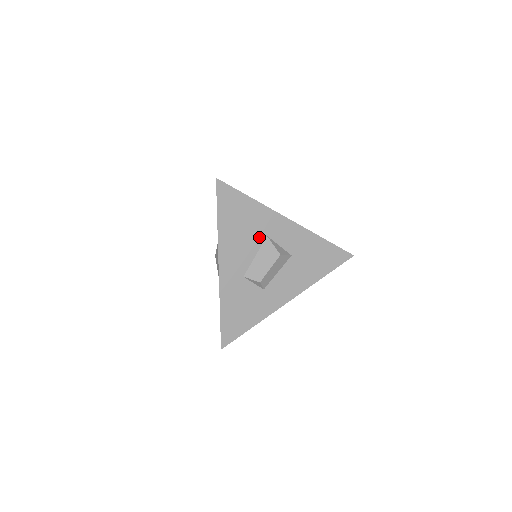
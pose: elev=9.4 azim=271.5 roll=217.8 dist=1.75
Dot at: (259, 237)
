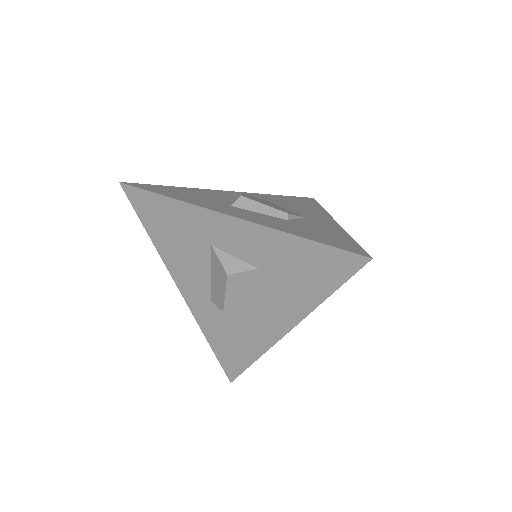
Dot at: (203, 248)
